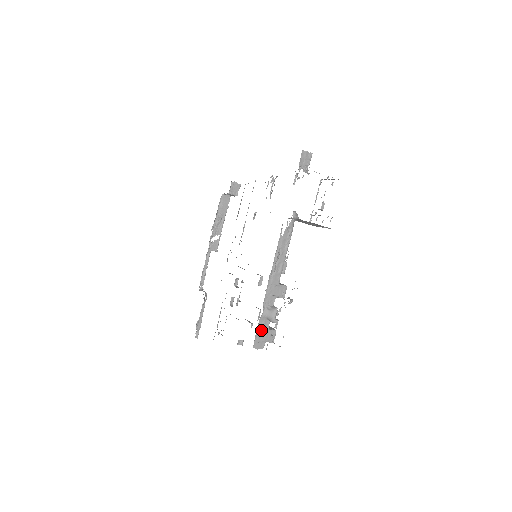
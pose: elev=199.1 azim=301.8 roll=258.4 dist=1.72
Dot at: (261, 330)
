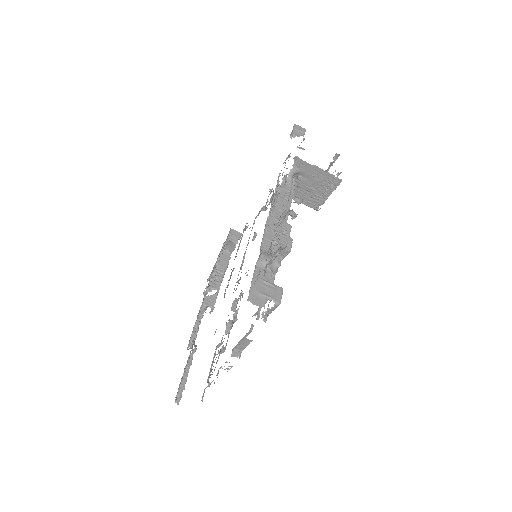
Dot at: (259, 280)
